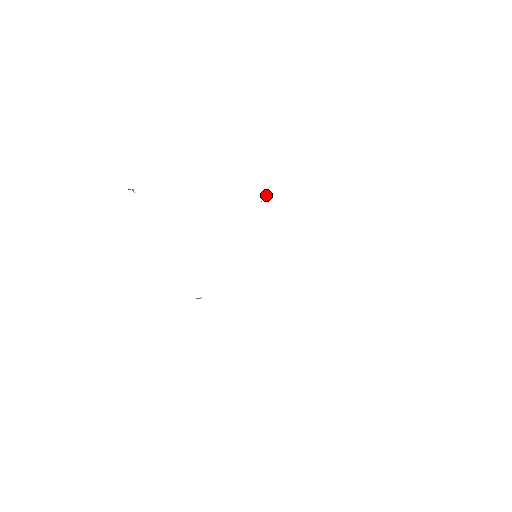
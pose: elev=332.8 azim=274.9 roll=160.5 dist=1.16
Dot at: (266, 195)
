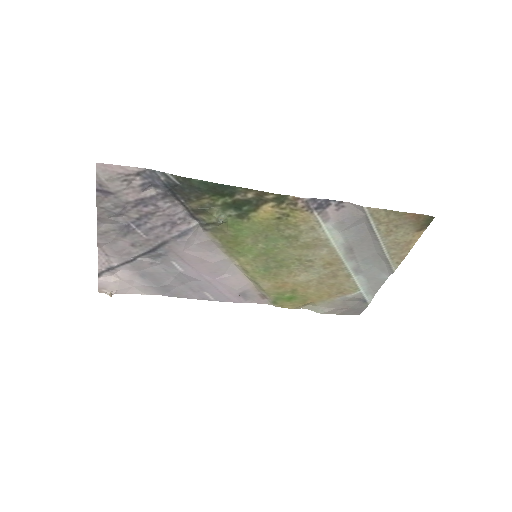
Dot at: (241, 301)
